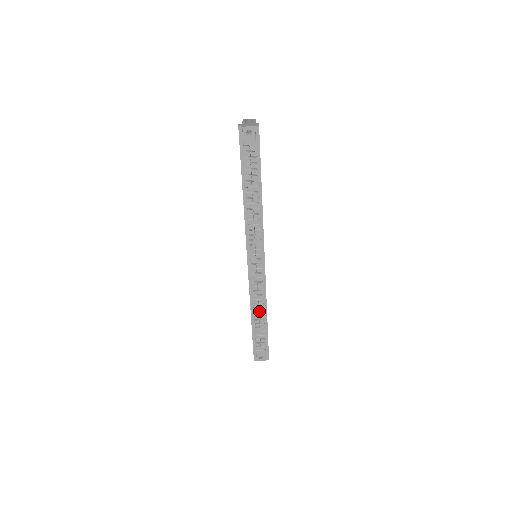
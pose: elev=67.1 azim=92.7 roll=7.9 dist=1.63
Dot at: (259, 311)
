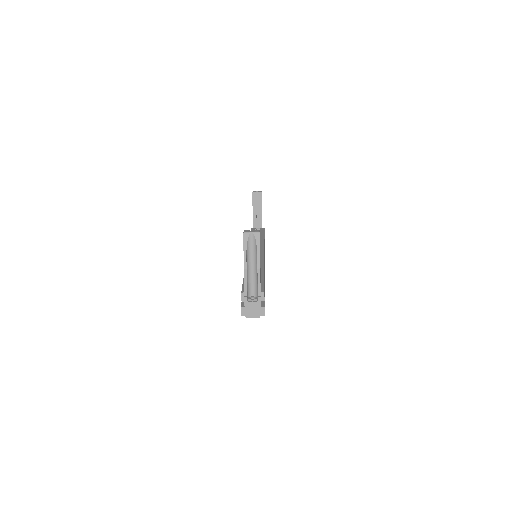
Dot at: occluded
